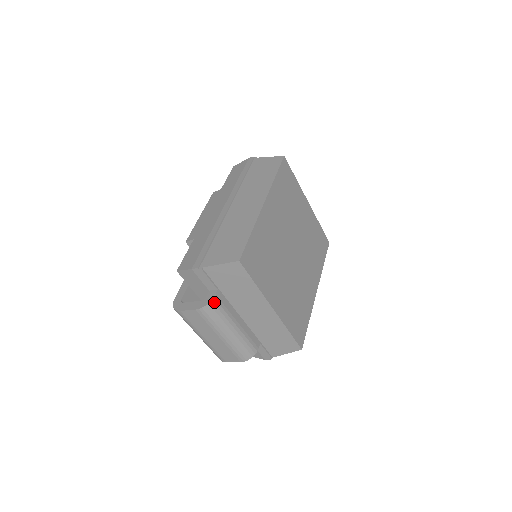
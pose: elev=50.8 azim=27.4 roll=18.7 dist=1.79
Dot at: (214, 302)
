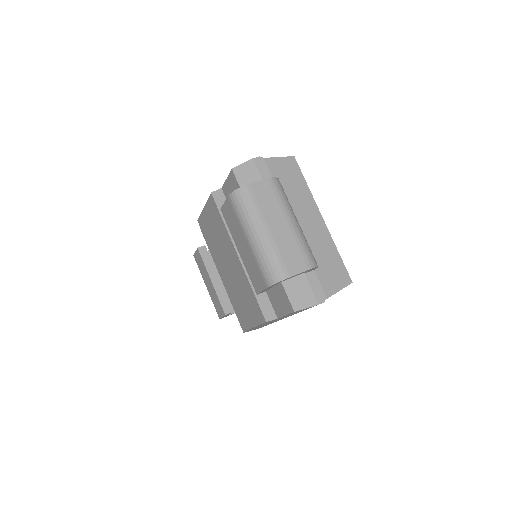
Dot at: (280, 183)
